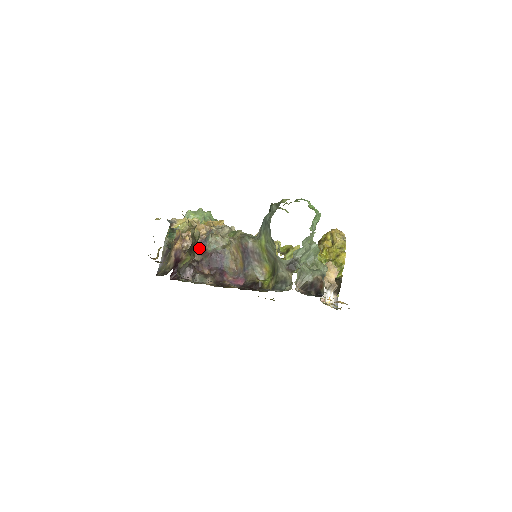
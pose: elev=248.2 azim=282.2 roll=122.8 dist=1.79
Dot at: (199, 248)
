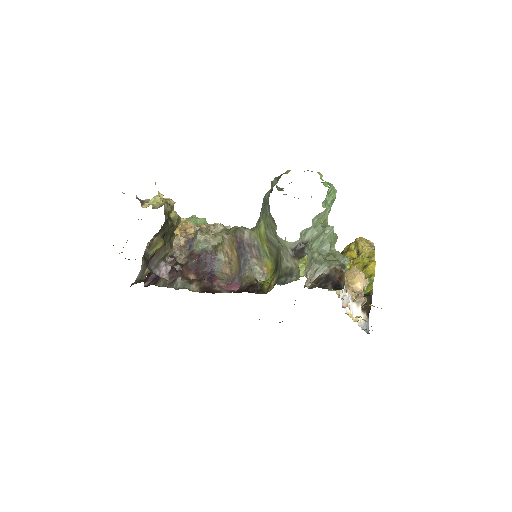
Dot at: (184, 249)
